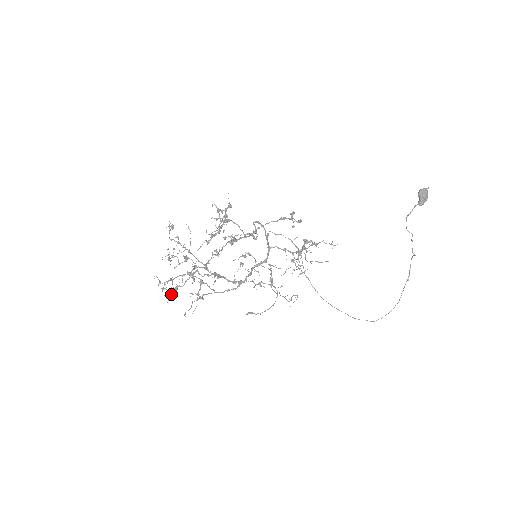
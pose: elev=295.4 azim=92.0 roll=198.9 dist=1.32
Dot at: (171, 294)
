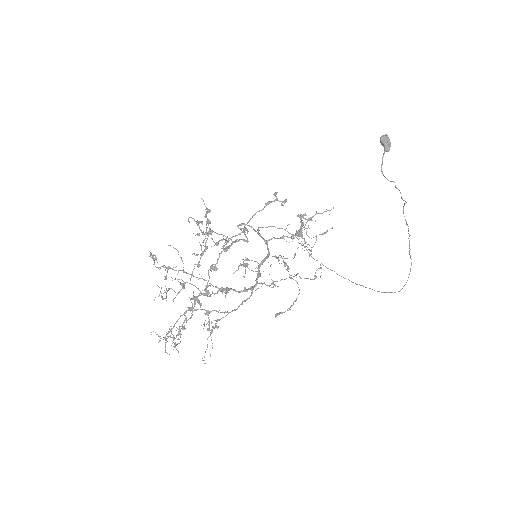
Dot at: (180, 336)
